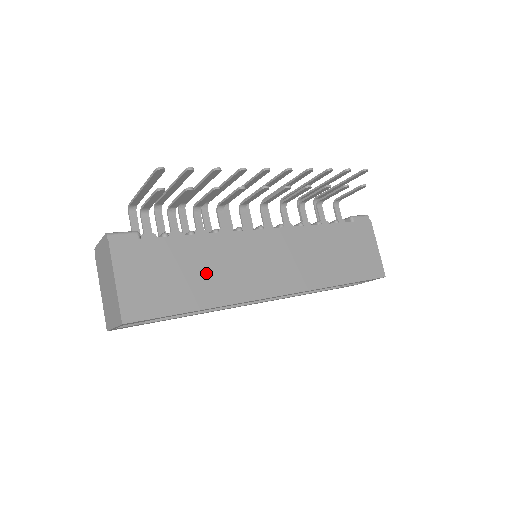
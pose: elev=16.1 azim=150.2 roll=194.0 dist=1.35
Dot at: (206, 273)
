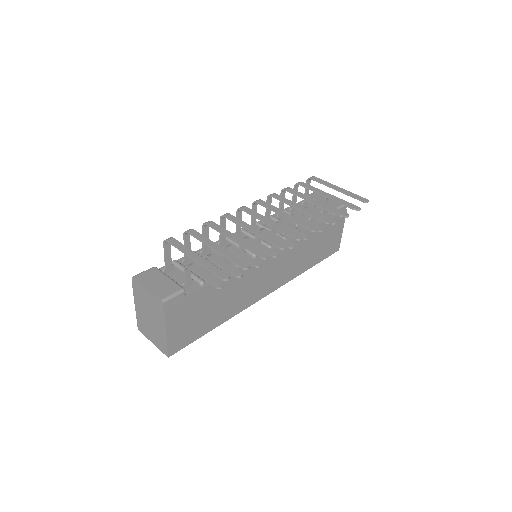
Dot at: (226, 301)
